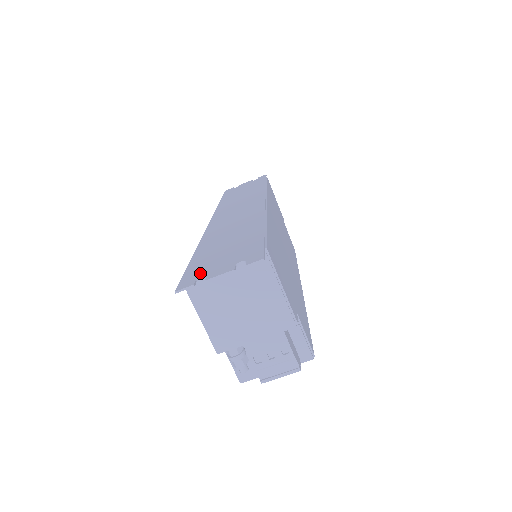
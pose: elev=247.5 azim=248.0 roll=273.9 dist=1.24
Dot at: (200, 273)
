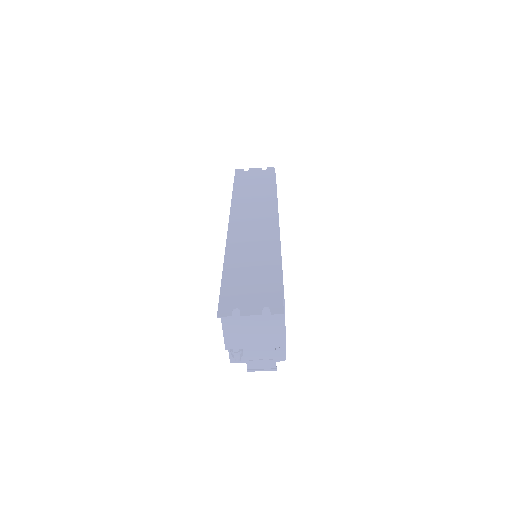
Dot at: (234, 303)
